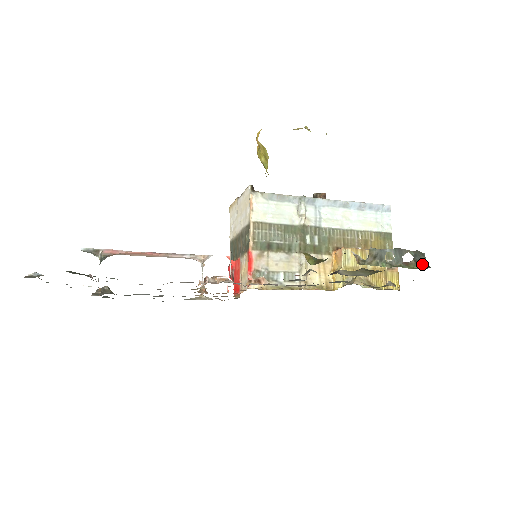
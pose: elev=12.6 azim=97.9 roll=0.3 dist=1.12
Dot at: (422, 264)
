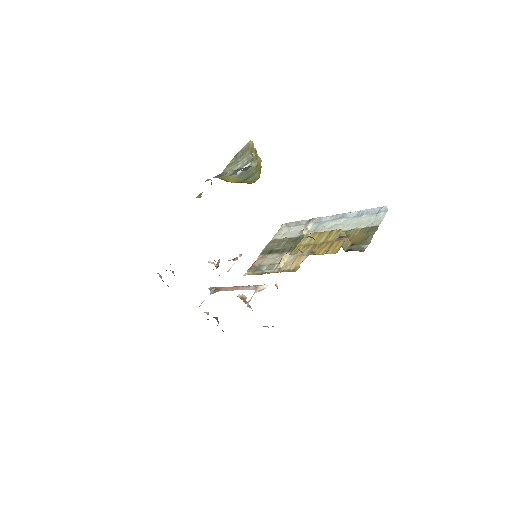
Dot at: occluded
